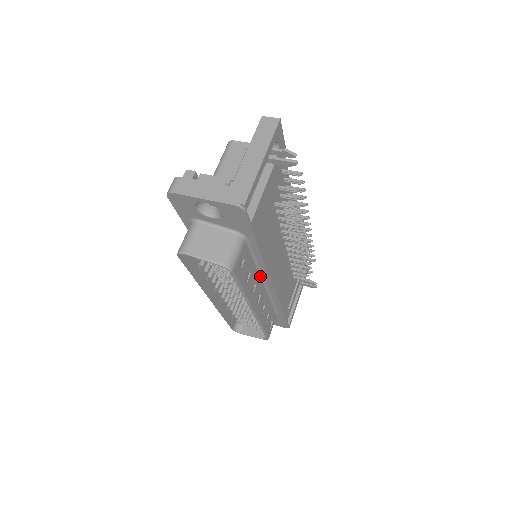
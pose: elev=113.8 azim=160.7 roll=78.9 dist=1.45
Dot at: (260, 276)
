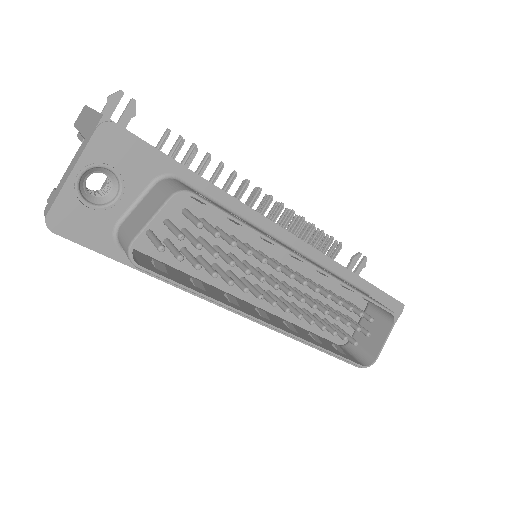
Dot at: occluded
